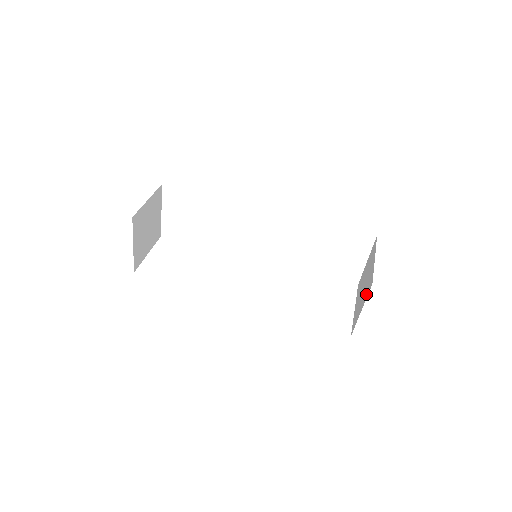
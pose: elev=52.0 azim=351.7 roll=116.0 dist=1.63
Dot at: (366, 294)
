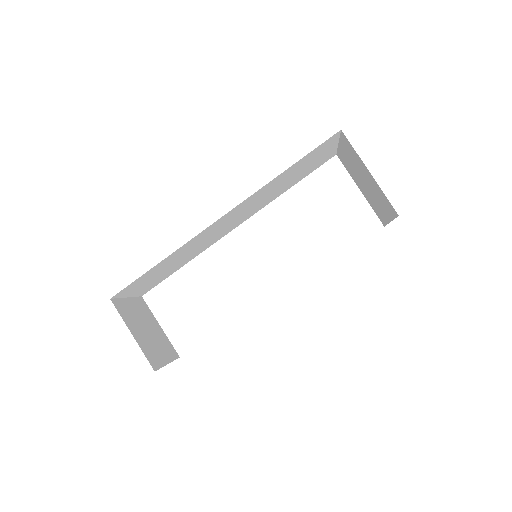
Dot at: (388, 211)
